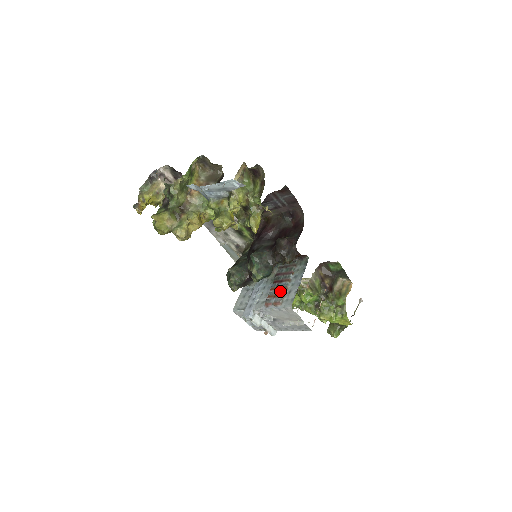
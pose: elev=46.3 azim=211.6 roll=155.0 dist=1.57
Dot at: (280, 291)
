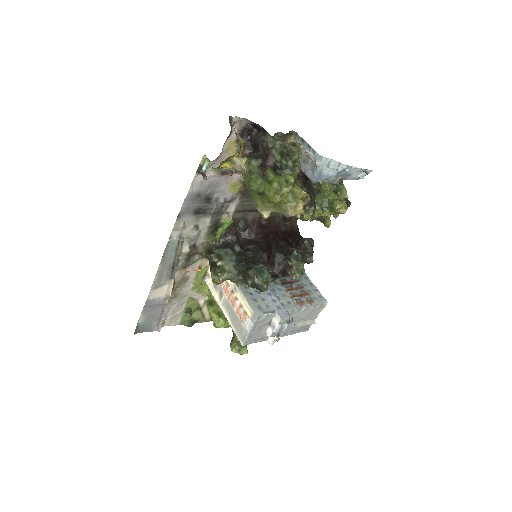
Dot at: (302, 290)
